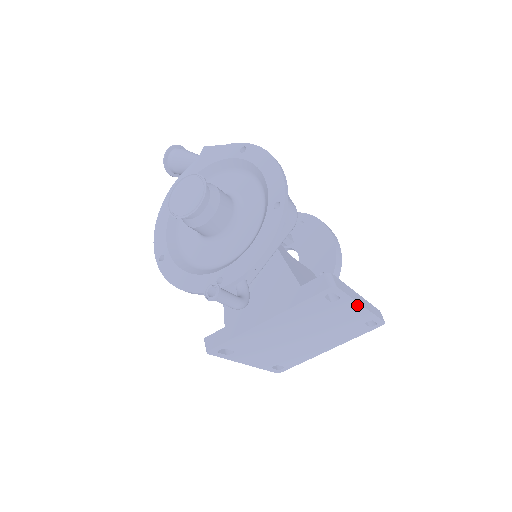
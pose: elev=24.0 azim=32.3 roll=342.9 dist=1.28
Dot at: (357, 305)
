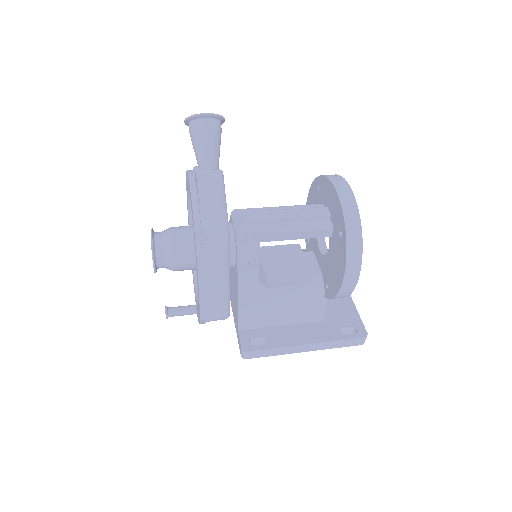
Dot at: (296, 350)
